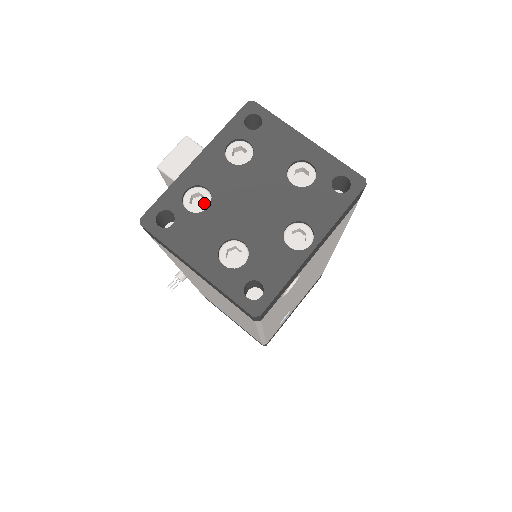
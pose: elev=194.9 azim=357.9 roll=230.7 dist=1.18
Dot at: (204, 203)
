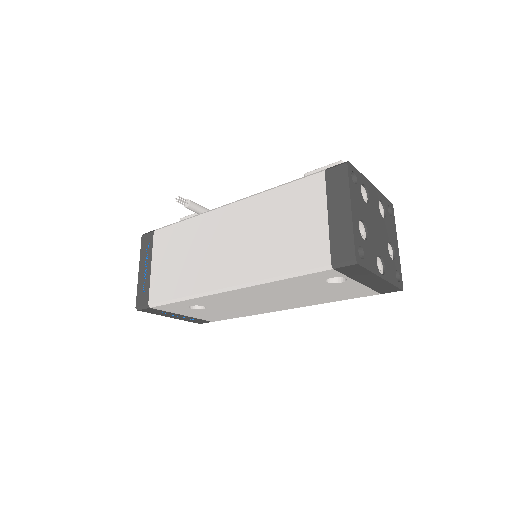
Dot at: (365, 199)
